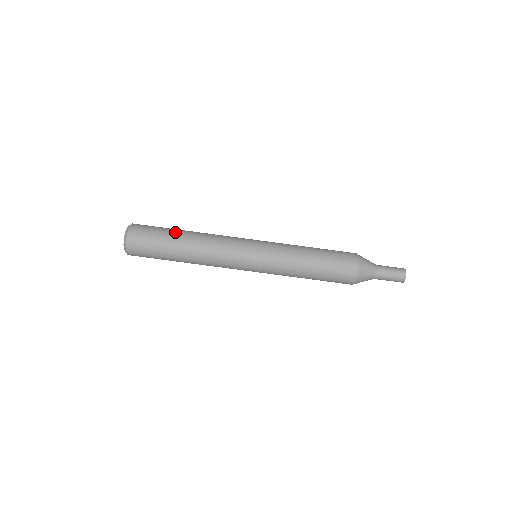
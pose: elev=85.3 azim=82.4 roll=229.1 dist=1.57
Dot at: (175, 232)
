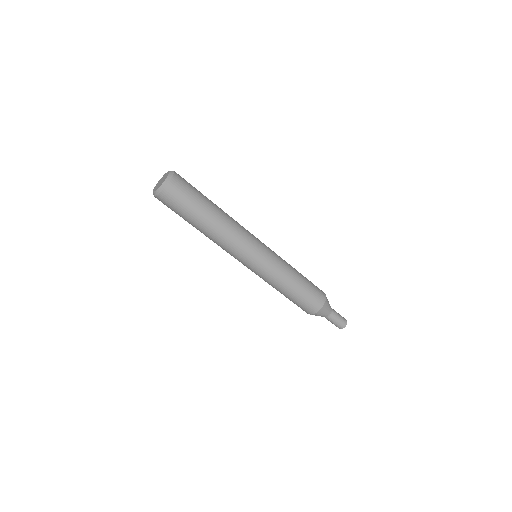
Dot at: (207, 207)
